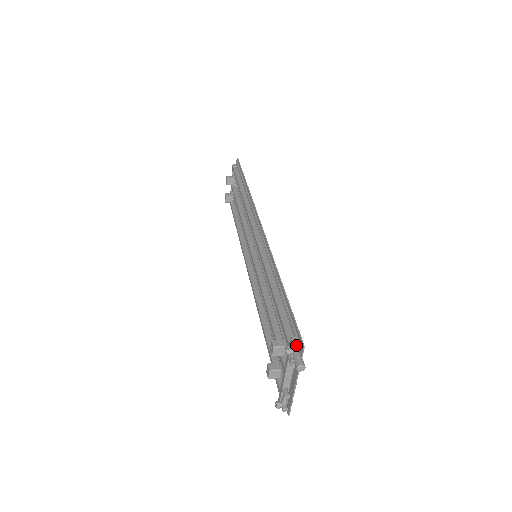
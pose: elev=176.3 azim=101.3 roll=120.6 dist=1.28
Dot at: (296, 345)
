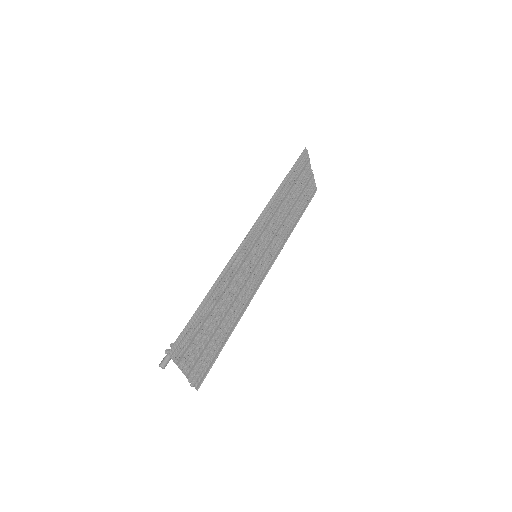
Dot at: (175, 349)
